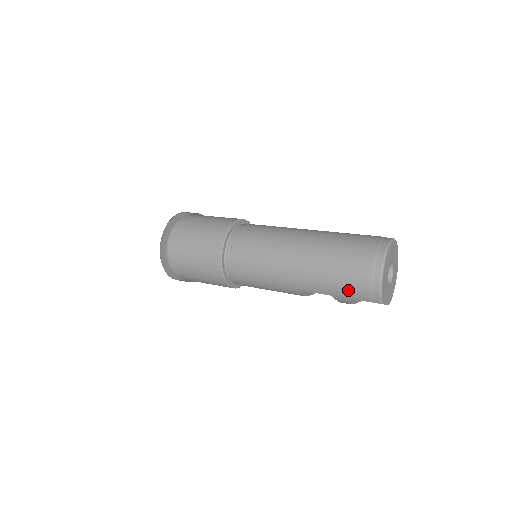
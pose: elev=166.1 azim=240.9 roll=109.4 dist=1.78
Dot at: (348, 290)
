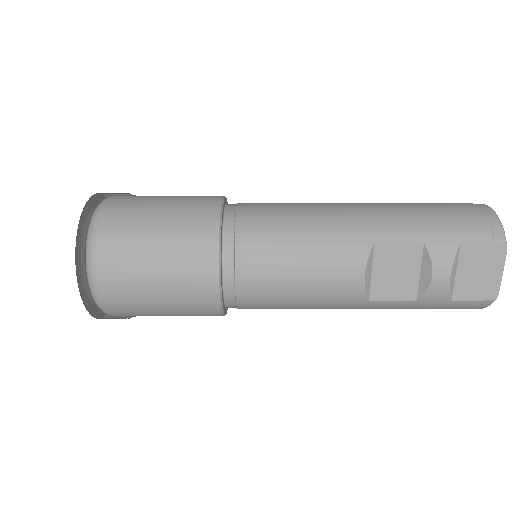
Dot at: (452, 225)
